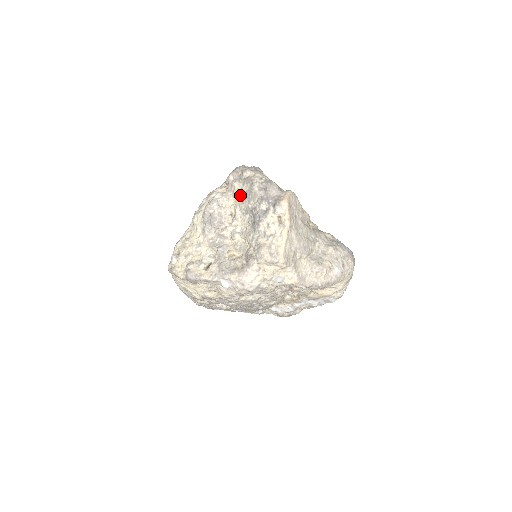
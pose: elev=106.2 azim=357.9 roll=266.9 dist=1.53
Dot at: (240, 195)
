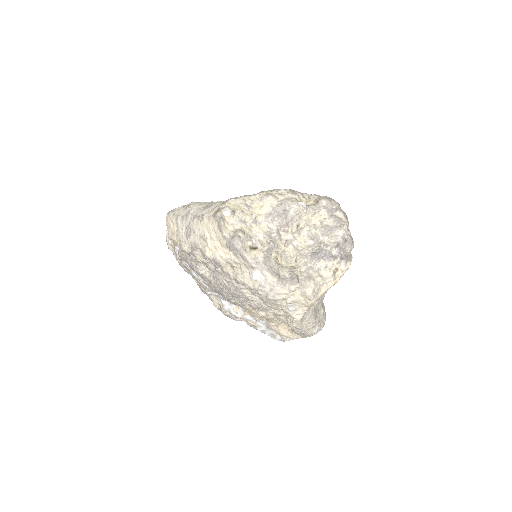
Dot at: (319, 221)
